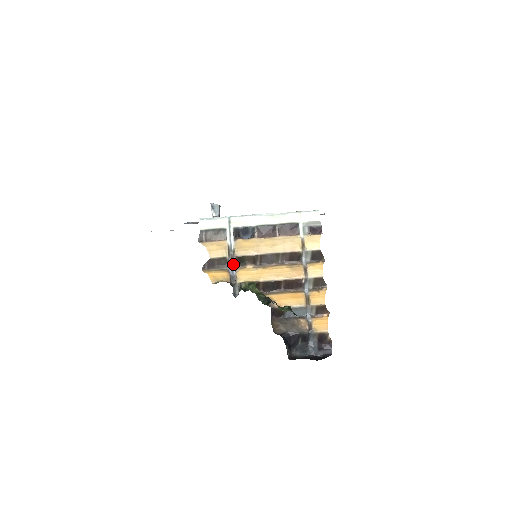
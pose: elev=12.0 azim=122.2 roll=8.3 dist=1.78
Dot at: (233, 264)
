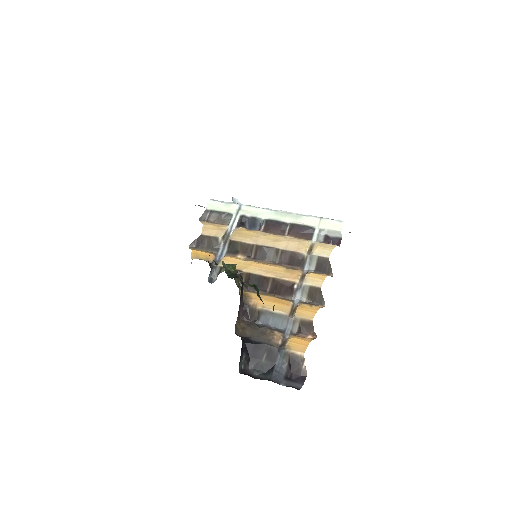
Dot at: (224, 250)
